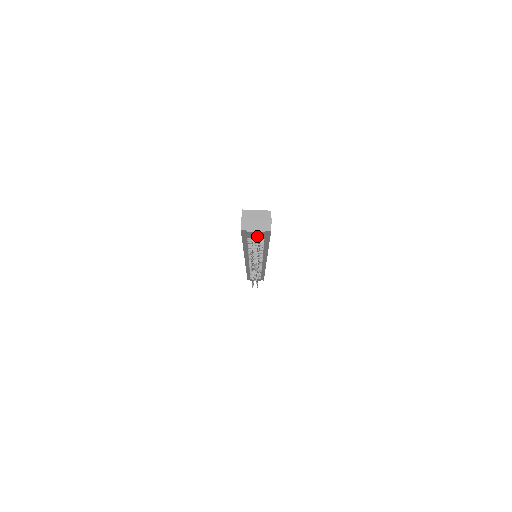
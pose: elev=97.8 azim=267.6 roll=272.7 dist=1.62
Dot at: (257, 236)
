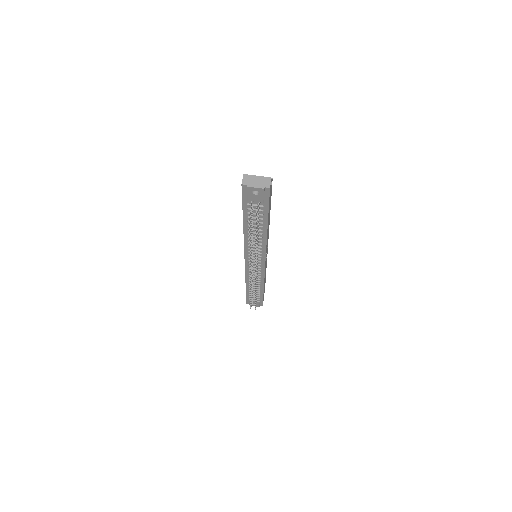
Dot at: (256, 197)
